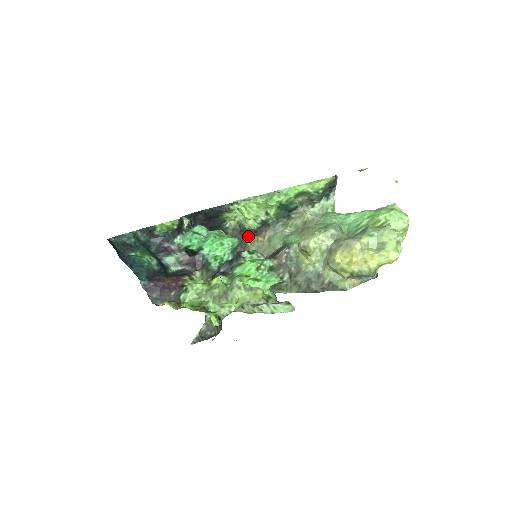
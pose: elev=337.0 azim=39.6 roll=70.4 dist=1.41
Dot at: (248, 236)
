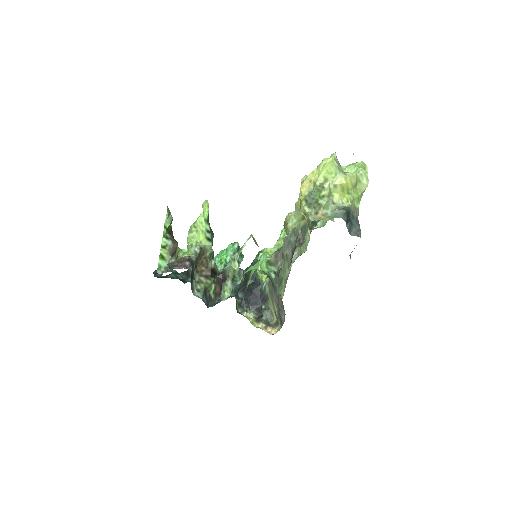
Dot at: occluded
